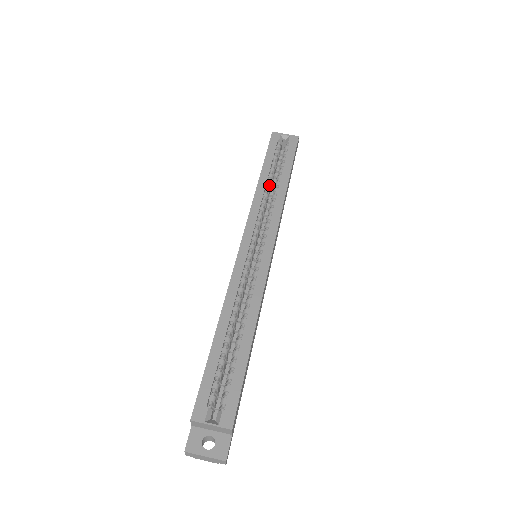
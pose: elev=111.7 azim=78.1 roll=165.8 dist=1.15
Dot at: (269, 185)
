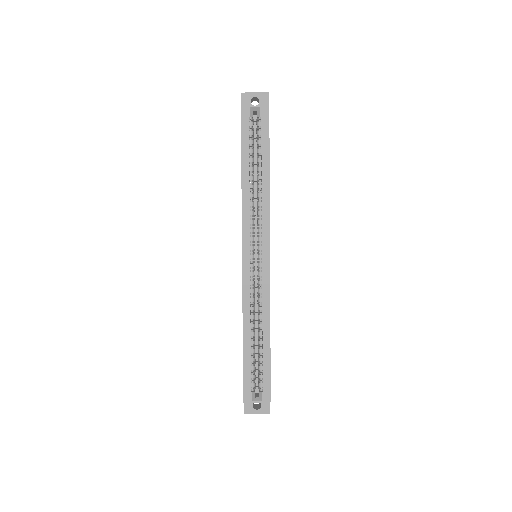
Dot at: (252, 180)
